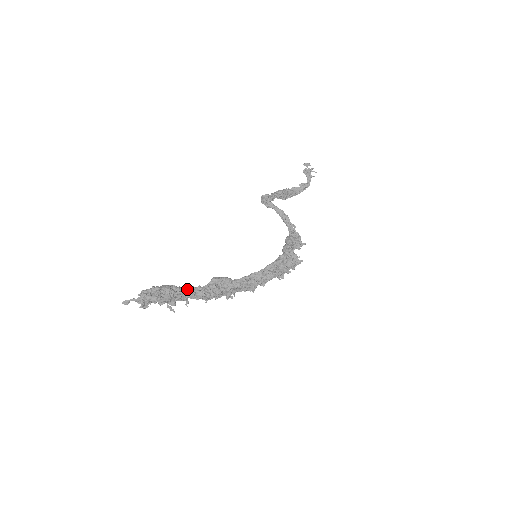
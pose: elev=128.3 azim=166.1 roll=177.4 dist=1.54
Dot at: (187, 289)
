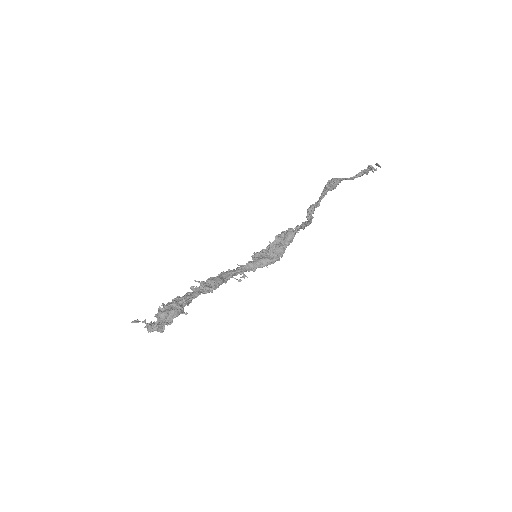
Dot at: (189, 302)
